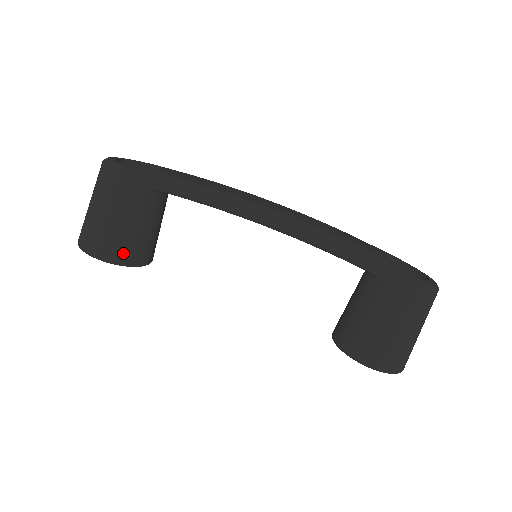
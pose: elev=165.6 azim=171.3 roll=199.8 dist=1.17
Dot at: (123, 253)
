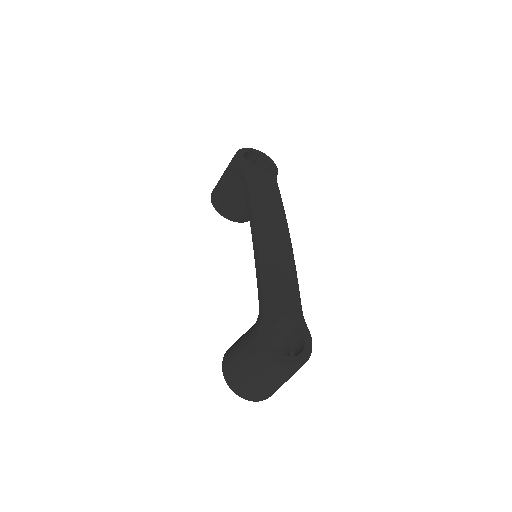
Dot at: (218, 203)
